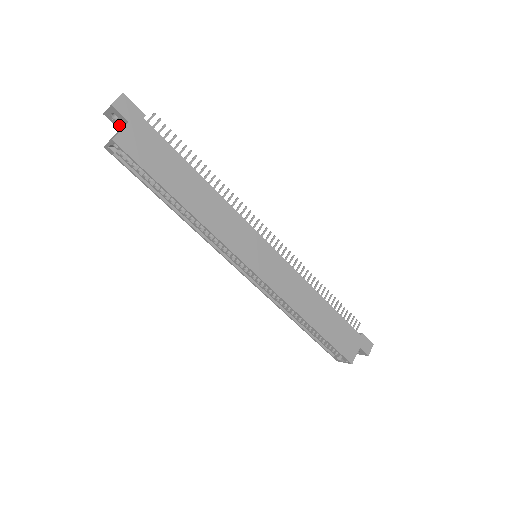
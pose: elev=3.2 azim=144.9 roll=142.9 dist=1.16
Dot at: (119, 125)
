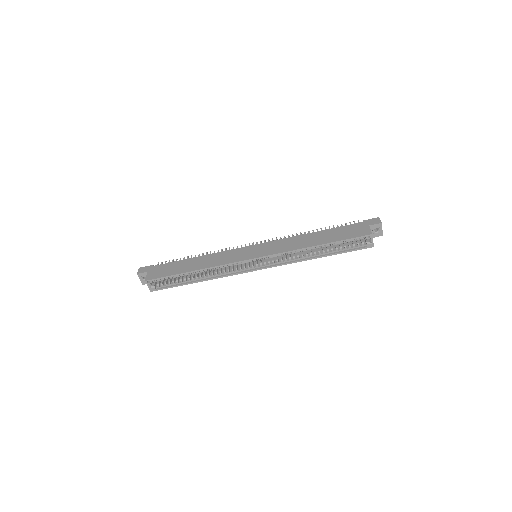
Dot at: occluded
